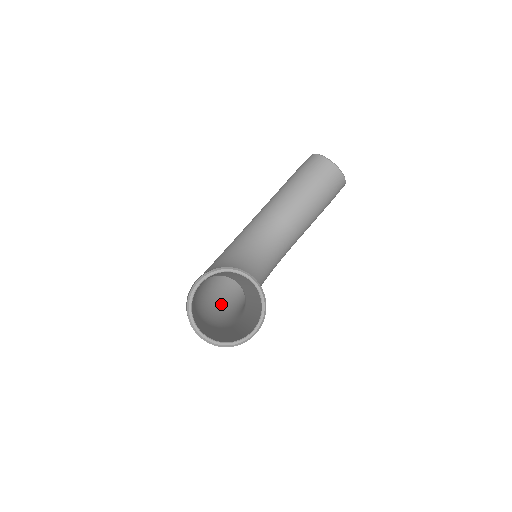
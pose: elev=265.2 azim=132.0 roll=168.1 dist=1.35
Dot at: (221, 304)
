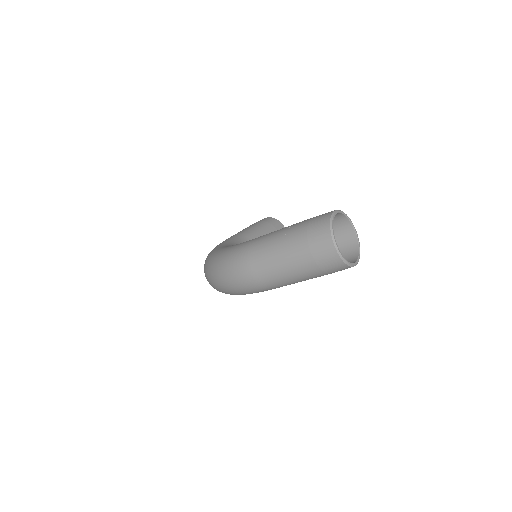
Dot at: occluded
